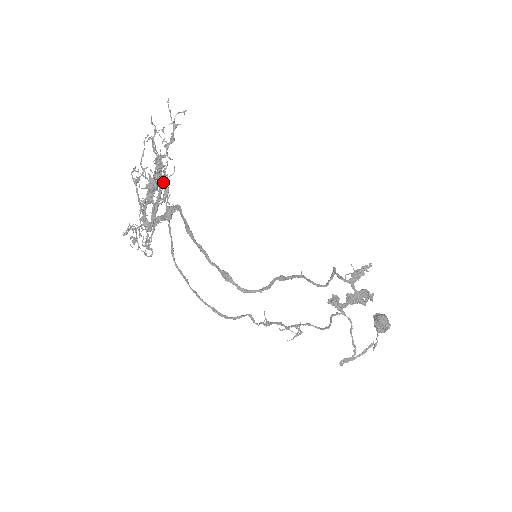
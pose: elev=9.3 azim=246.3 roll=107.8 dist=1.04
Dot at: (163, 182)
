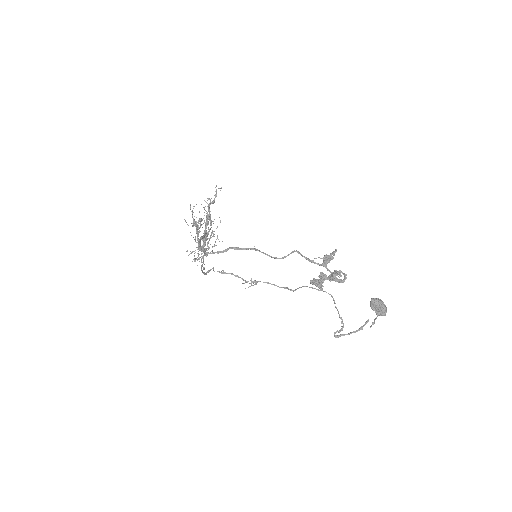
Dot at: (205, 223)
